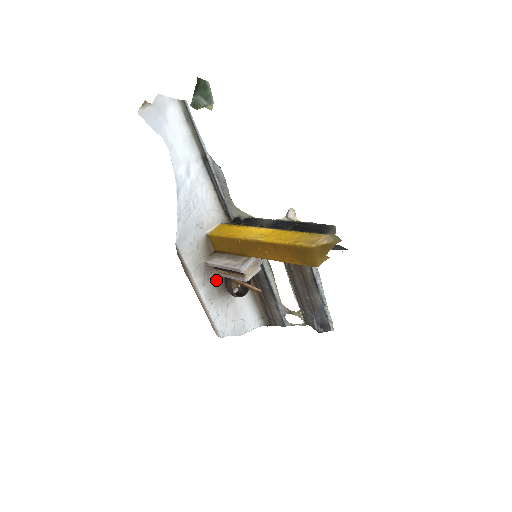
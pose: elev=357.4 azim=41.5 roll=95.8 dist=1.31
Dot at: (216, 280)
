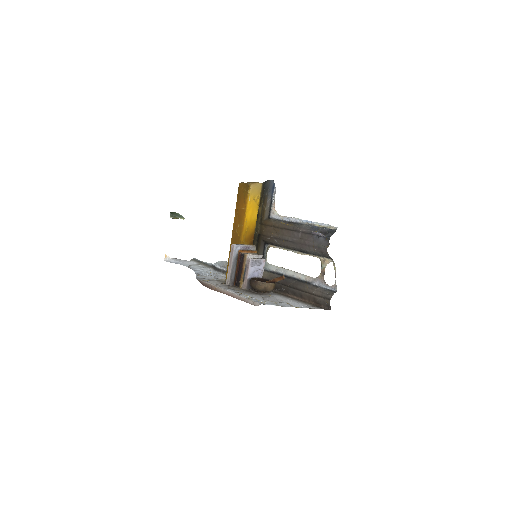
Dot at: (242, 290)
